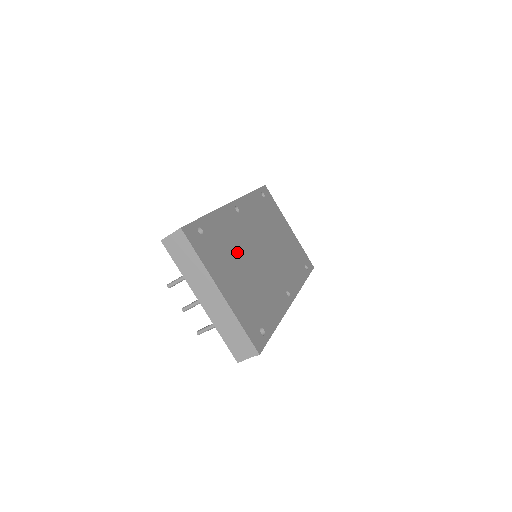
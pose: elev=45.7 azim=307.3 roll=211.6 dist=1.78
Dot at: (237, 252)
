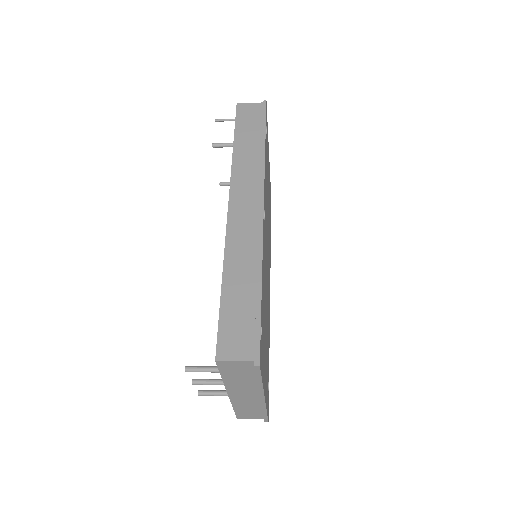
Dot at: (265, 302)
